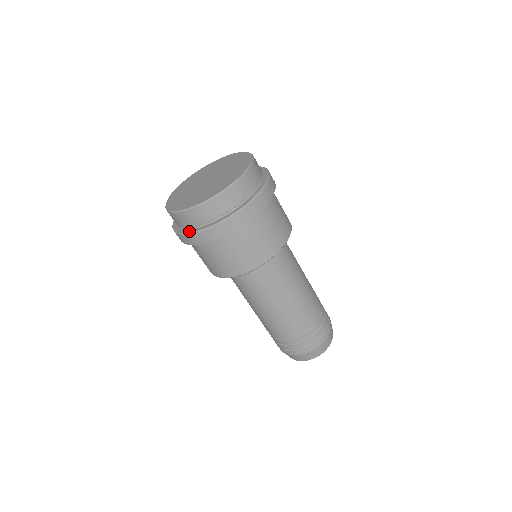
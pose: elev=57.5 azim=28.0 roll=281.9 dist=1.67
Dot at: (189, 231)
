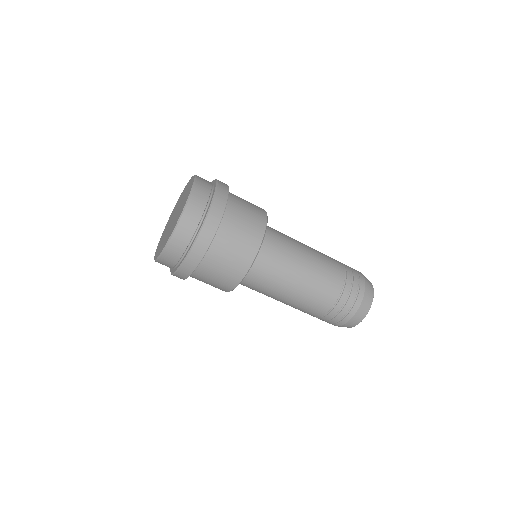
Dot at: (176, 269)
